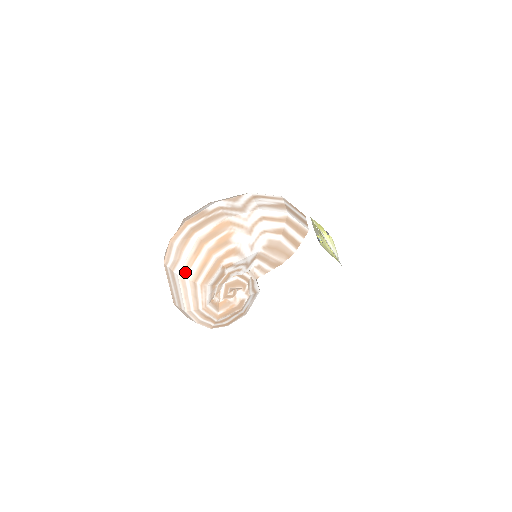
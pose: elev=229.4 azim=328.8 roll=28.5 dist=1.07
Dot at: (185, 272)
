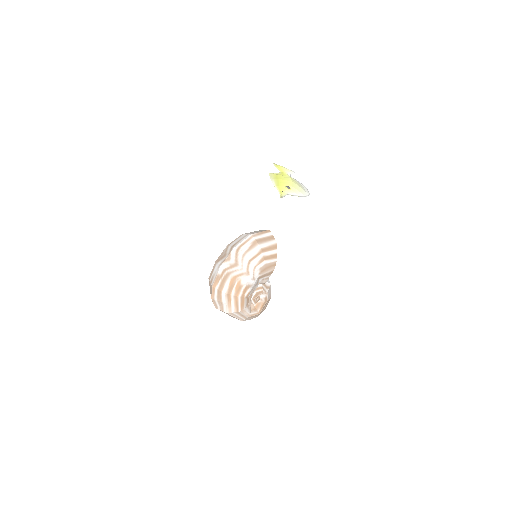
Dot at: (230, 310)
